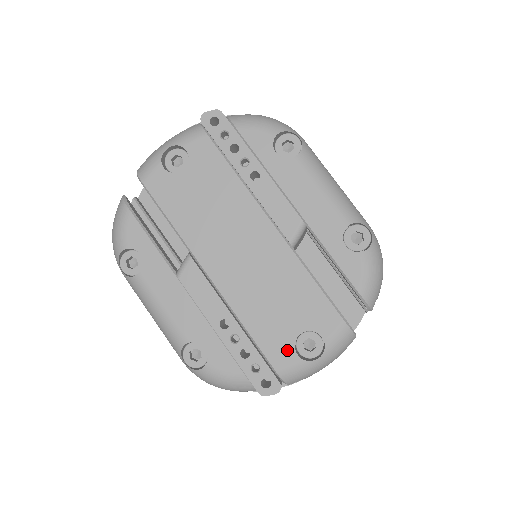
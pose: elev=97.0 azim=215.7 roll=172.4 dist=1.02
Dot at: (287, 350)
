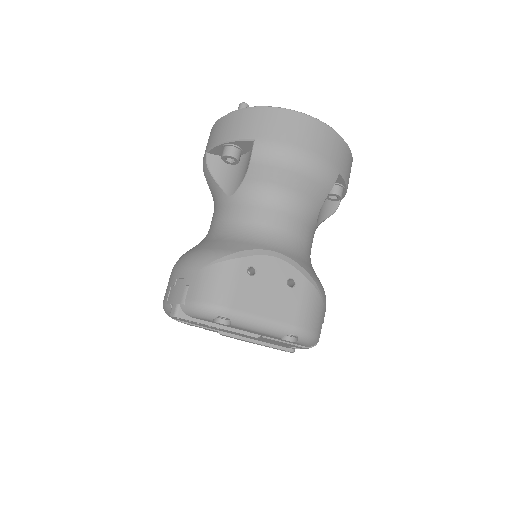
Dot at: (288, 347)
